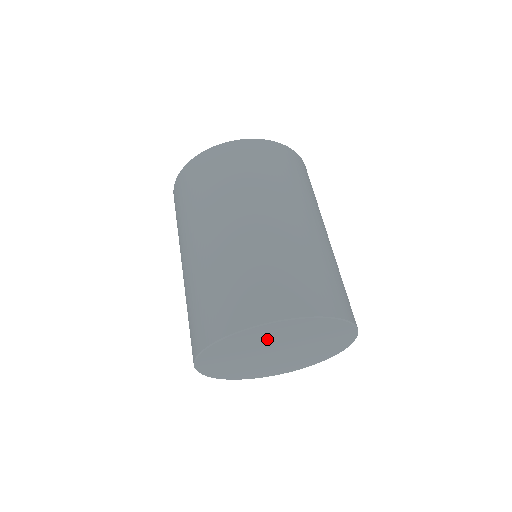
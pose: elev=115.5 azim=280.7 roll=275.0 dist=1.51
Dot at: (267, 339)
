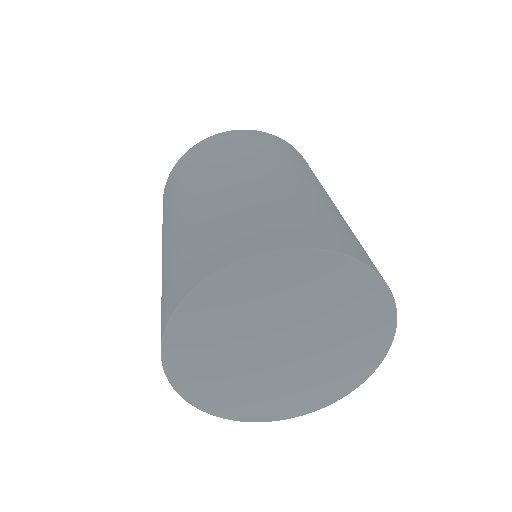
Dot at: (275, 299)
